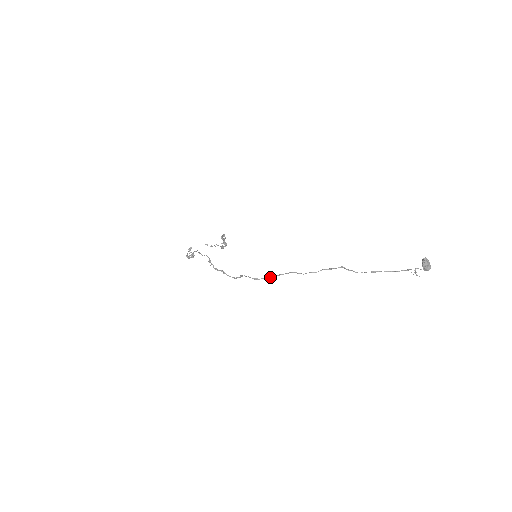
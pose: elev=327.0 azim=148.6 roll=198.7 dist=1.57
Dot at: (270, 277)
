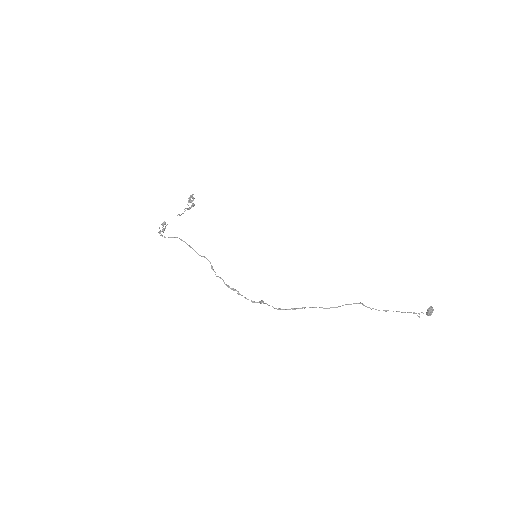
Dot at: (294, 309)
